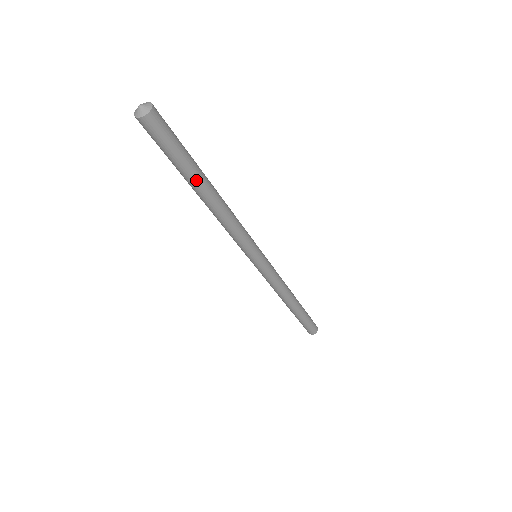
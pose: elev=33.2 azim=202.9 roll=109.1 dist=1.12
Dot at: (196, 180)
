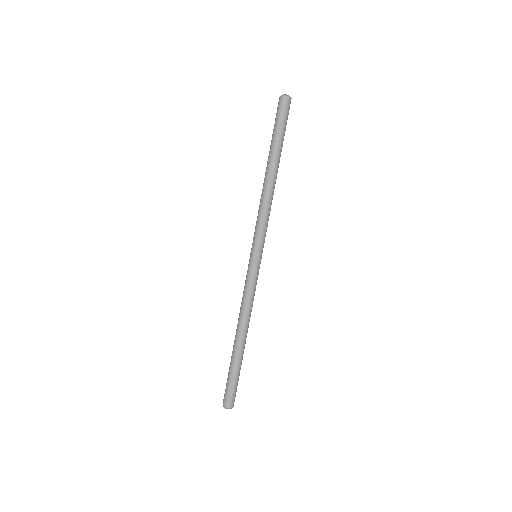
Dot at: (279, 154)
